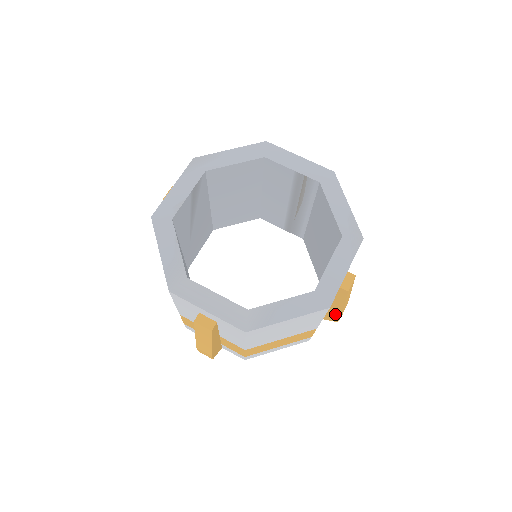
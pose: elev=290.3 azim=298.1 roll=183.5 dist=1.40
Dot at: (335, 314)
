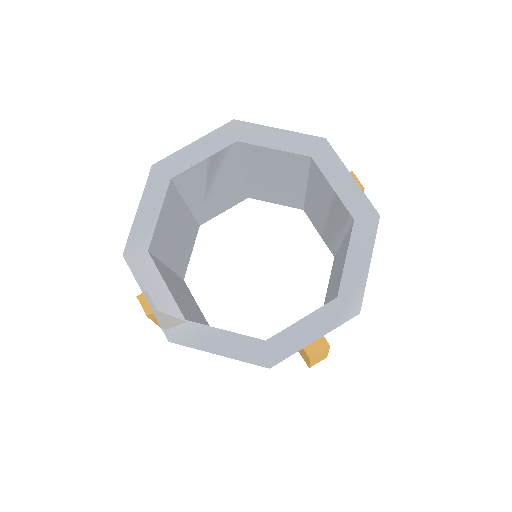
Dot at: occluded
